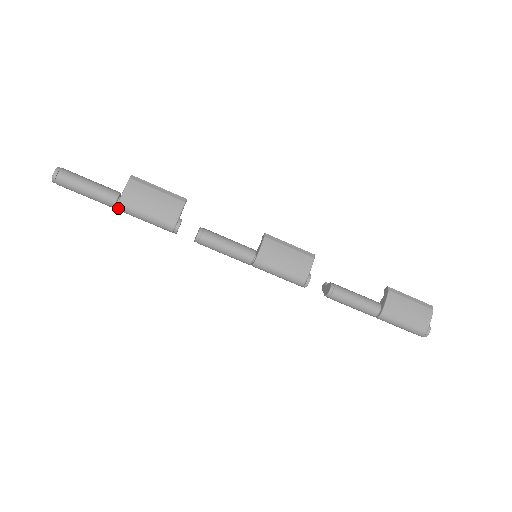
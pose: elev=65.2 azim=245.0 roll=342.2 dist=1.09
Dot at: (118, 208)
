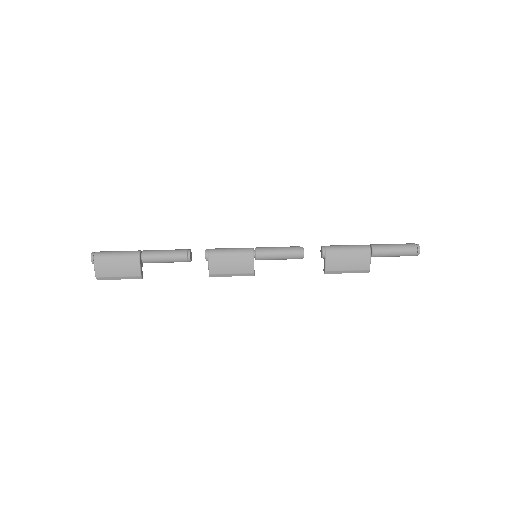
Dot at: (142, 253)
